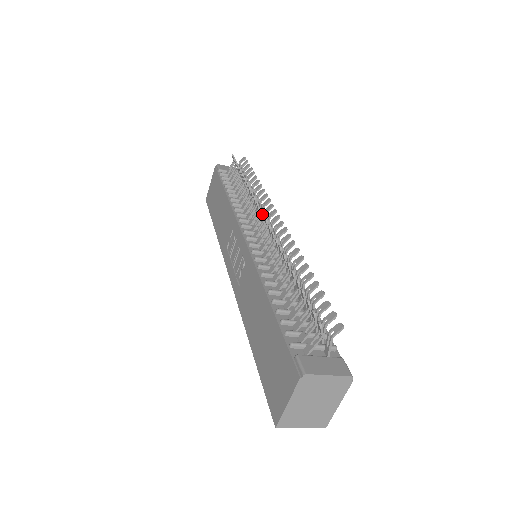
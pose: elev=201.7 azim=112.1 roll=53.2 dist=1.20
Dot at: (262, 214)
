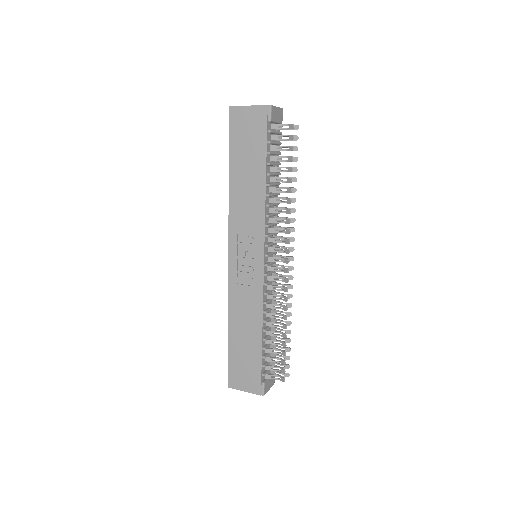
Dot at: occluded
